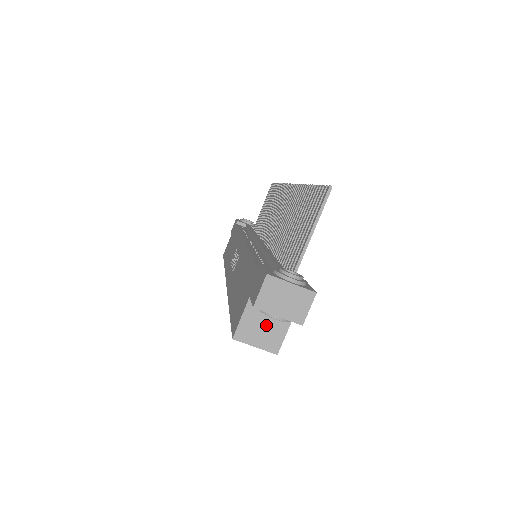
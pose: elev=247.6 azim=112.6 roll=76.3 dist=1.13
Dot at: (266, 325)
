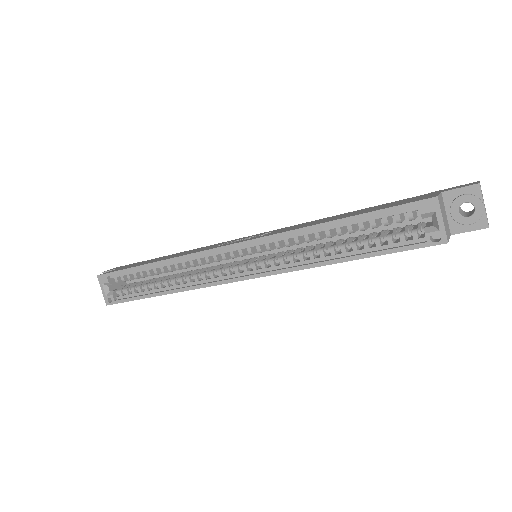
Dot at: (445, 218)
